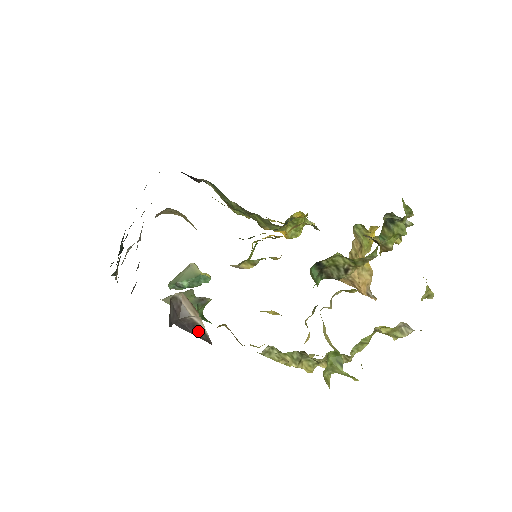
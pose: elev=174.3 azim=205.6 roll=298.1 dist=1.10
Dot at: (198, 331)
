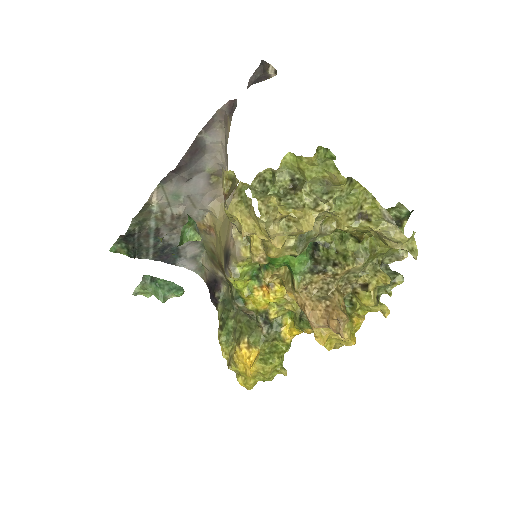
Dot at: occluded
